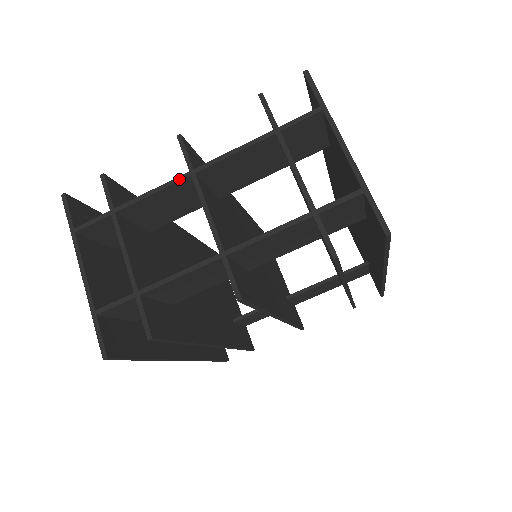
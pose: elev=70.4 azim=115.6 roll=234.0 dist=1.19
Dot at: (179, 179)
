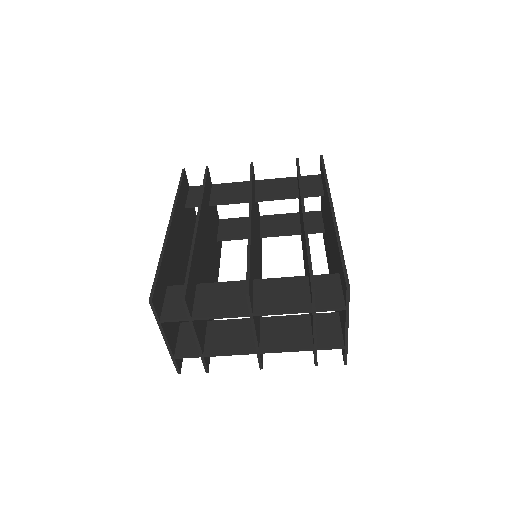
Dot at: occluded
